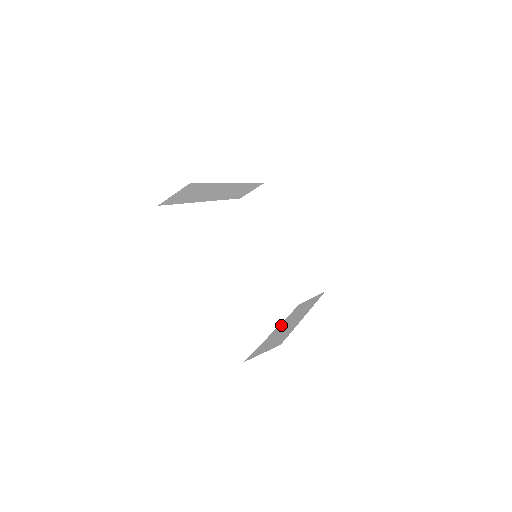
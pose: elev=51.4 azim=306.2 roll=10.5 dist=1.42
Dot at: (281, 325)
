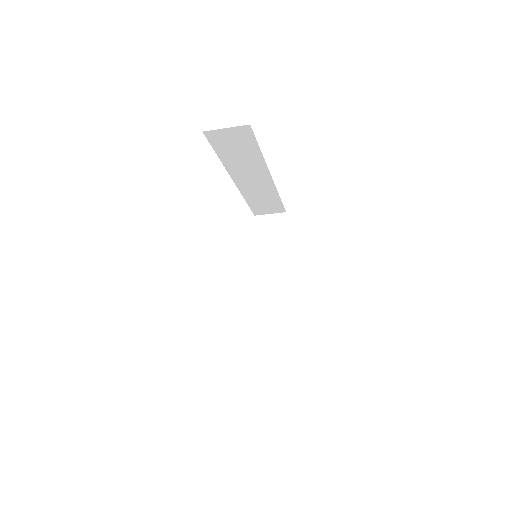
Dot at: occluded
